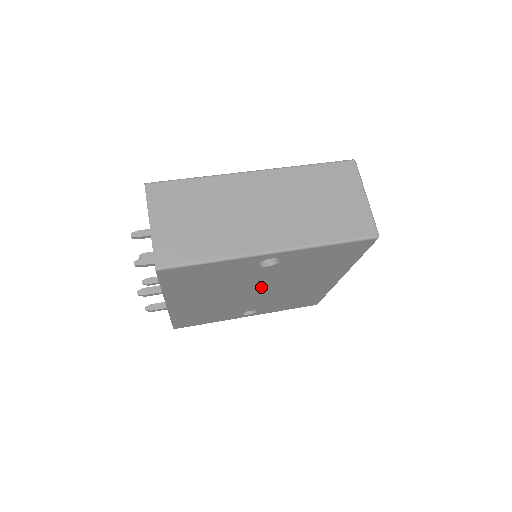
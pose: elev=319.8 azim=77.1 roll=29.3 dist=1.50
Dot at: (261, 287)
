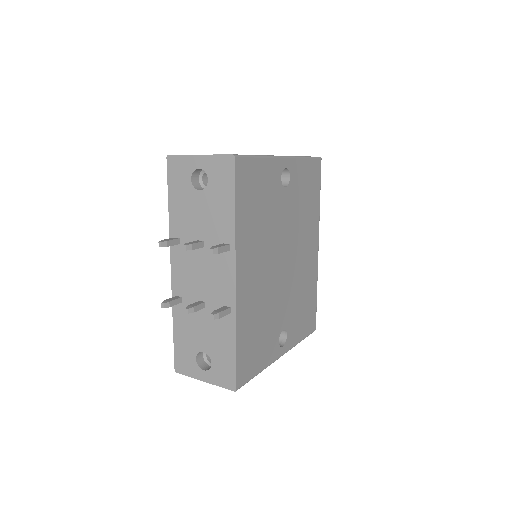
Dot at: (285, 247)
